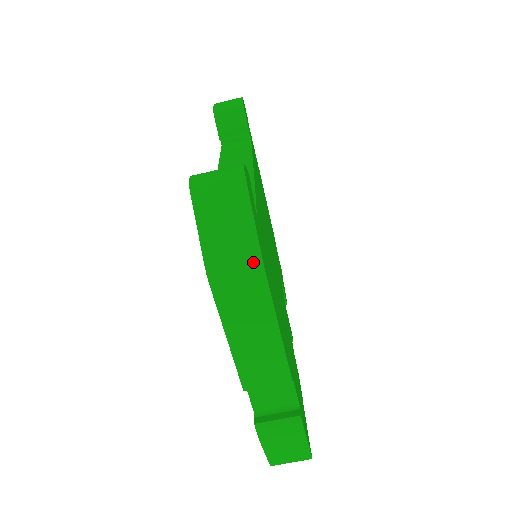
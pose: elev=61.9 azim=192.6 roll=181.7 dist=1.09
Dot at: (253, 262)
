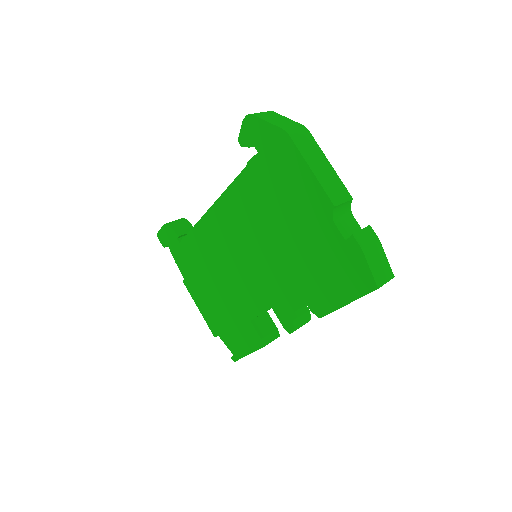
Dot at: (302, 127)
